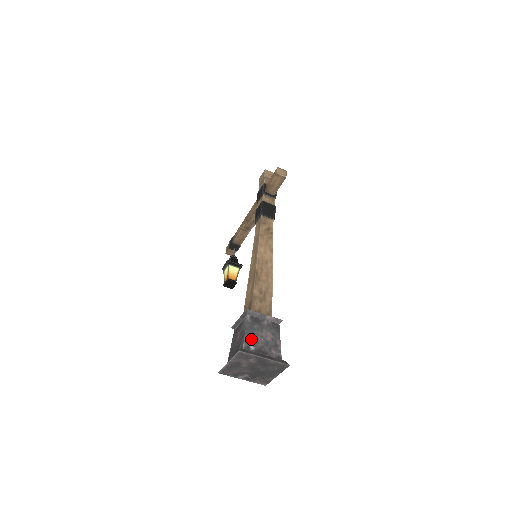
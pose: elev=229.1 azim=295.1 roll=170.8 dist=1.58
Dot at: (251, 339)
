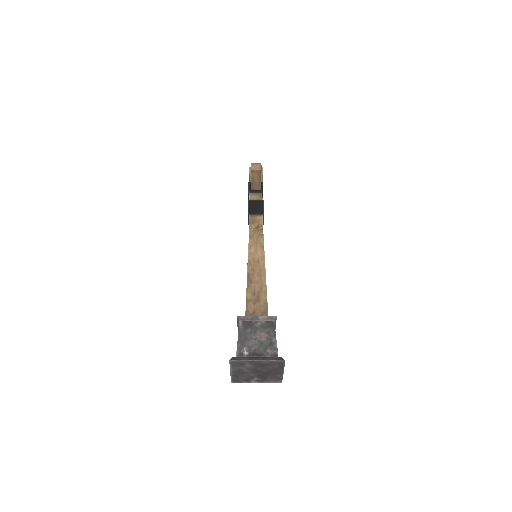
Dot at: (244, 345)
